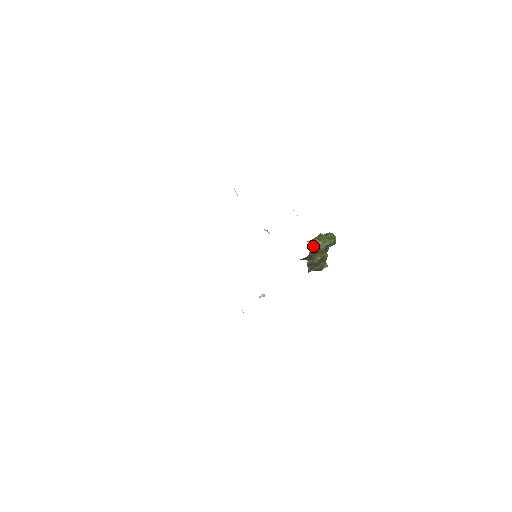
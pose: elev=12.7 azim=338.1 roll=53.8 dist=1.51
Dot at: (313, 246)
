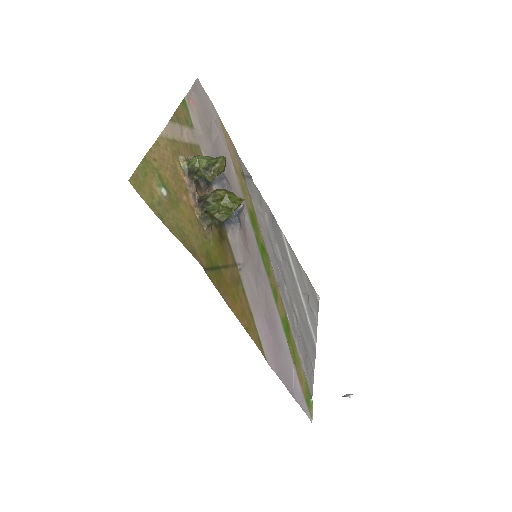
Dot at: (185, 161)
